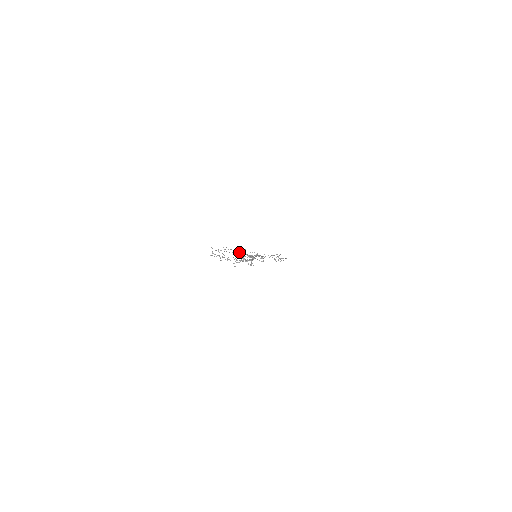
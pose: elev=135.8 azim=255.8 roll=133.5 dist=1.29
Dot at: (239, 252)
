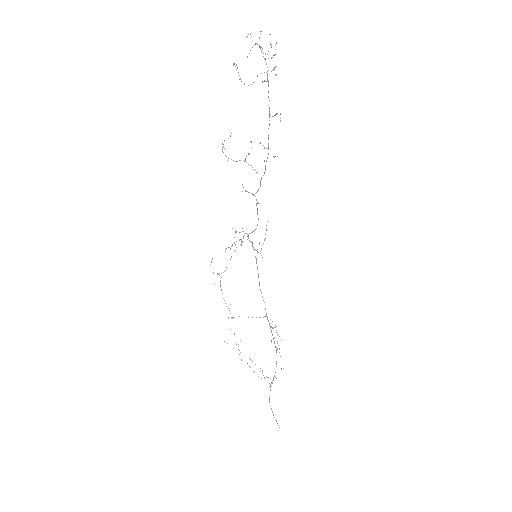
Dot at: occluded
